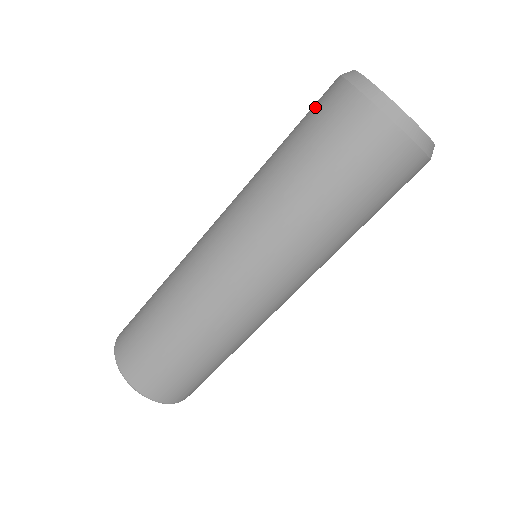
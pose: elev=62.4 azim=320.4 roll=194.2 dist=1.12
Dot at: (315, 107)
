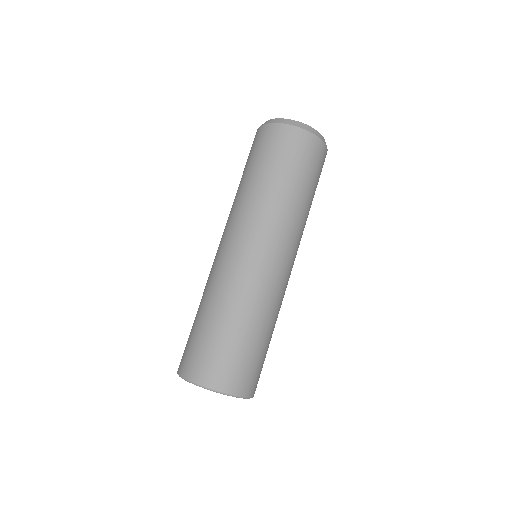
Dot at: (267, 144)
